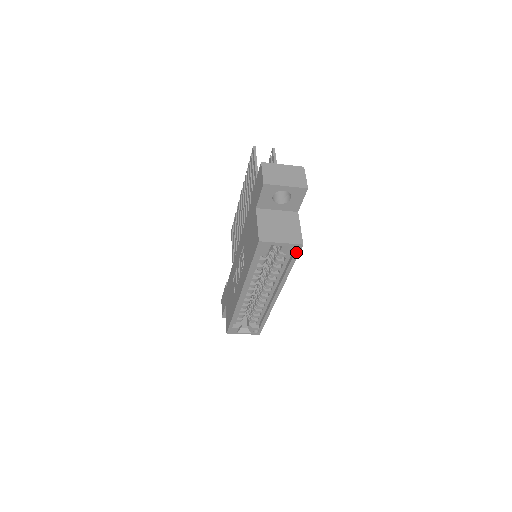
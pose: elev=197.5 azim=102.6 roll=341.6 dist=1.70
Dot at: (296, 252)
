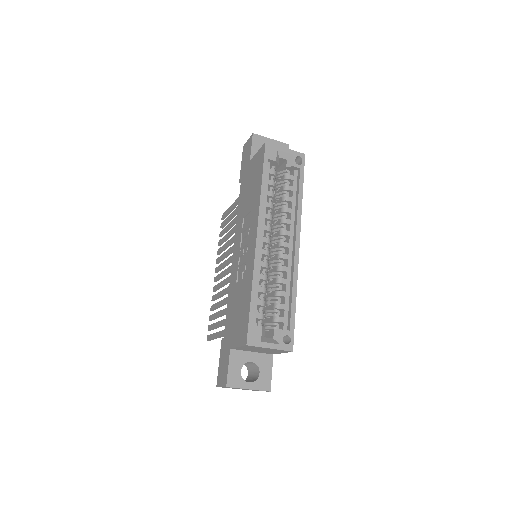
Dot at: (301, 165)
